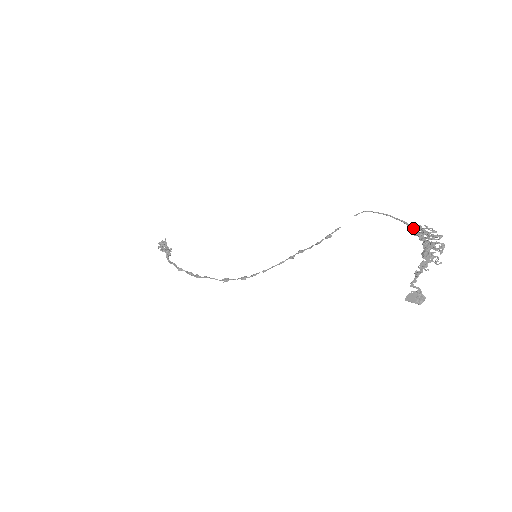
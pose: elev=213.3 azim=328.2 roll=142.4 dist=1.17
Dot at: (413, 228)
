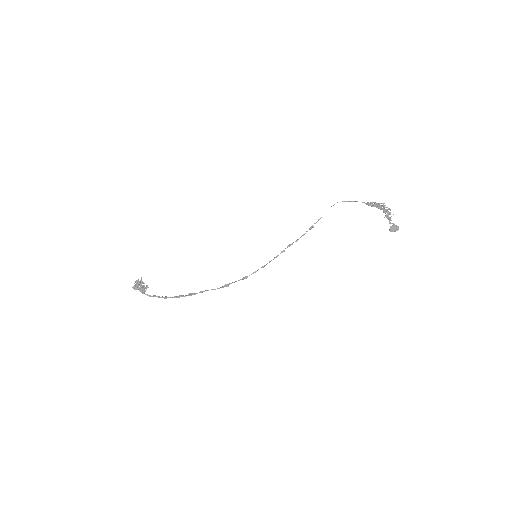
Dot at: (369, 204)
